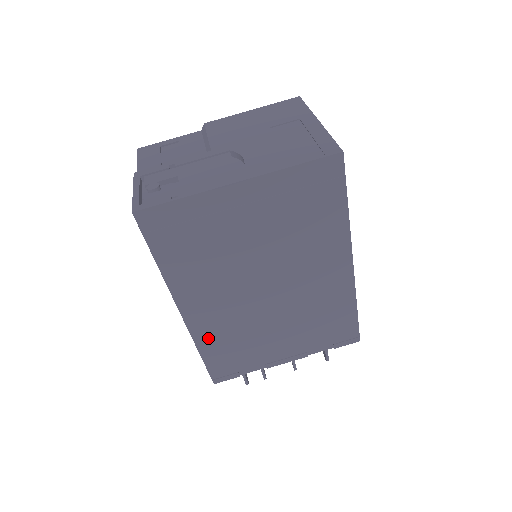
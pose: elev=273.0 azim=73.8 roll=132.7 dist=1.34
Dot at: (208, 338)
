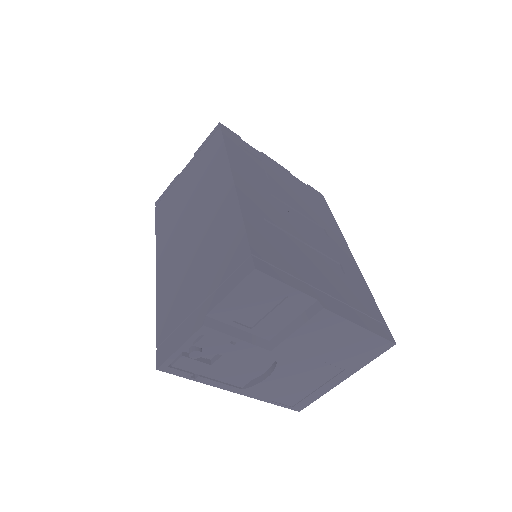
Dot at: occluded
